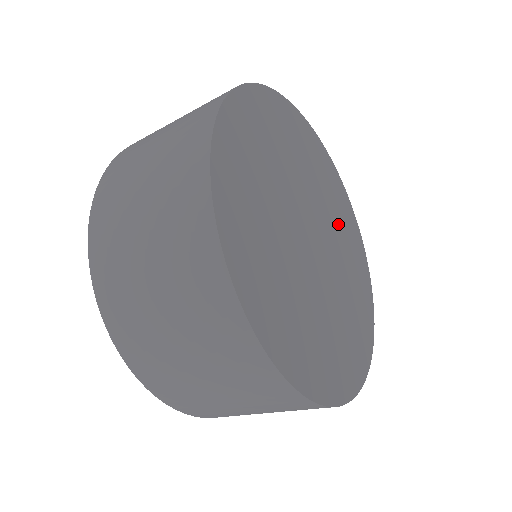
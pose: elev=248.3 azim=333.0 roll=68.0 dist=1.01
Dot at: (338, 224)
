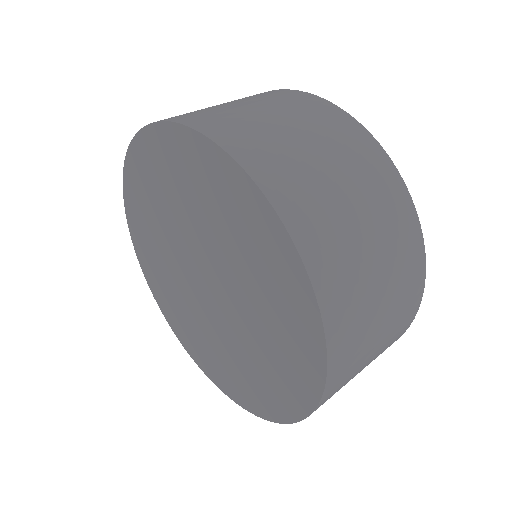
Dot at: occluded
